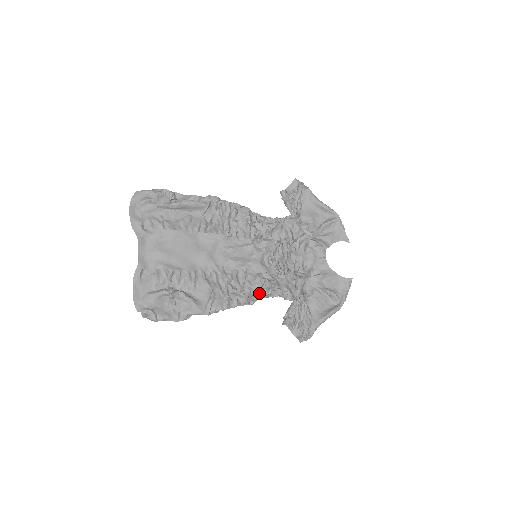
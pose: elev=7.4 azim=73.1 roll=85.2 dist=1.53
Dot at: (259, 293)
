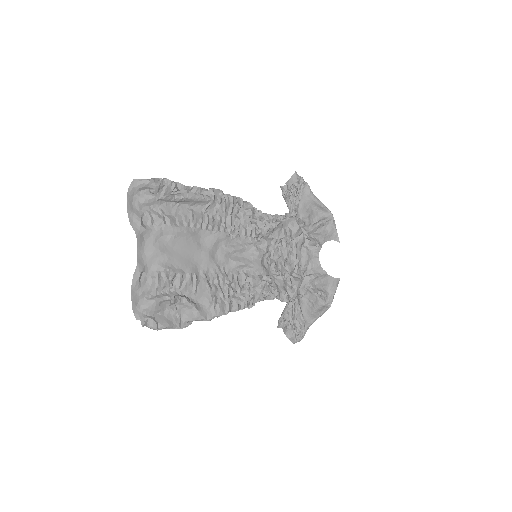
Dot at: (259, 296)
